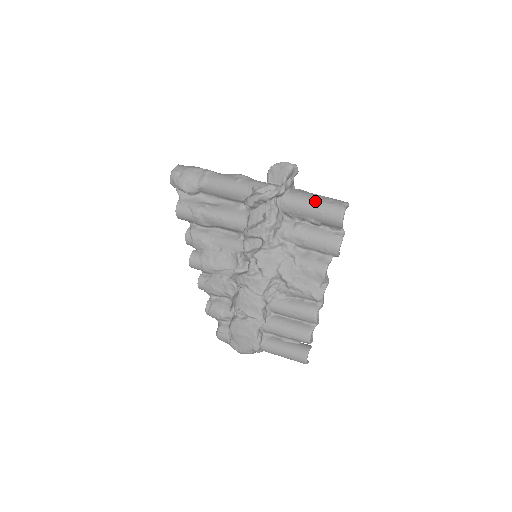
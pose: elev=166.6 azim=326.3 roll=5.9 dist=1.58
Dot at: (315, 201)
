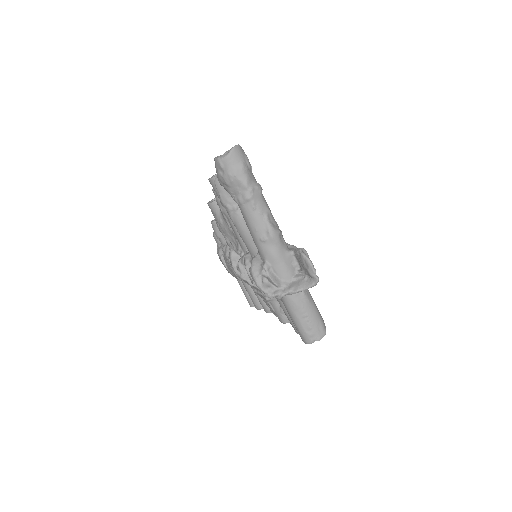
Dot at: (297, 320)
